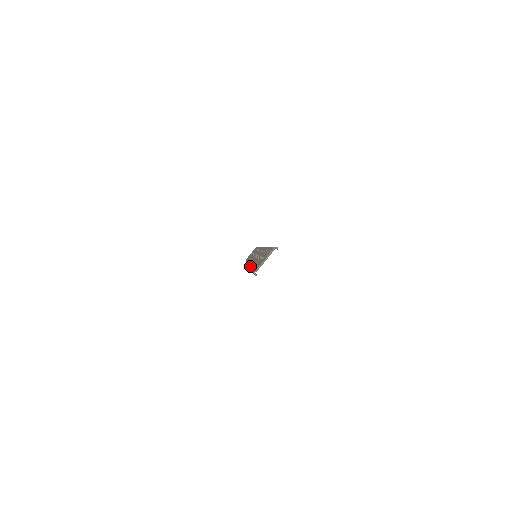
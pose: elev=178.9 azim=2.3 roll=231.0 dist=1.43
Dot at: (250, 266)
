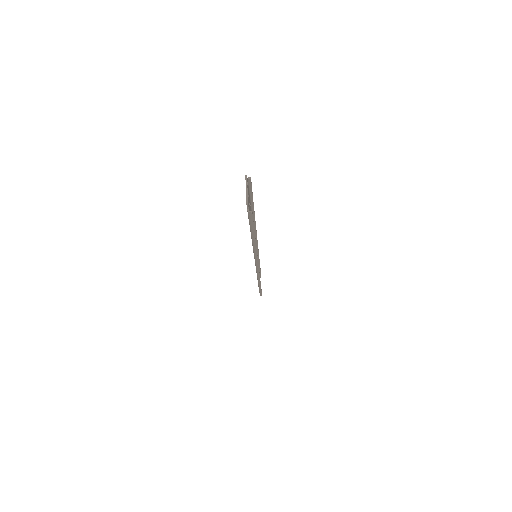
Dot at: occluded
